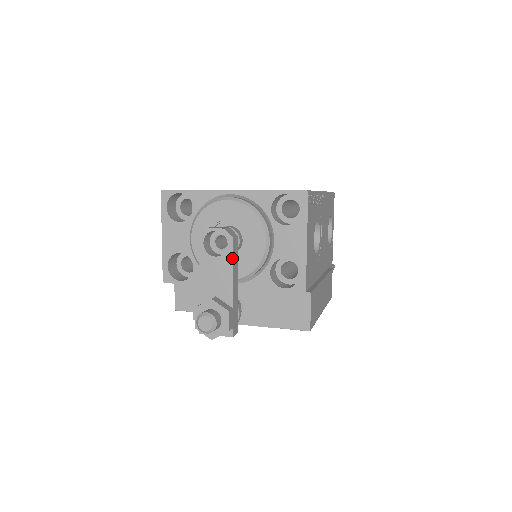
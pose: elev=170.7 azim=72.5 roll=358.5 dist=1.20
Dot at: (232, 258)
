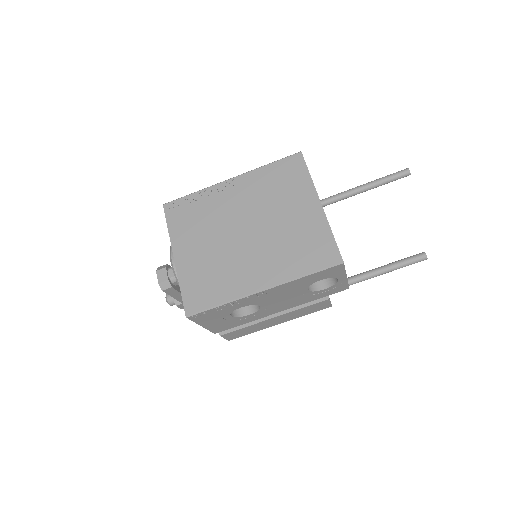
Dot at: (168, 294)
